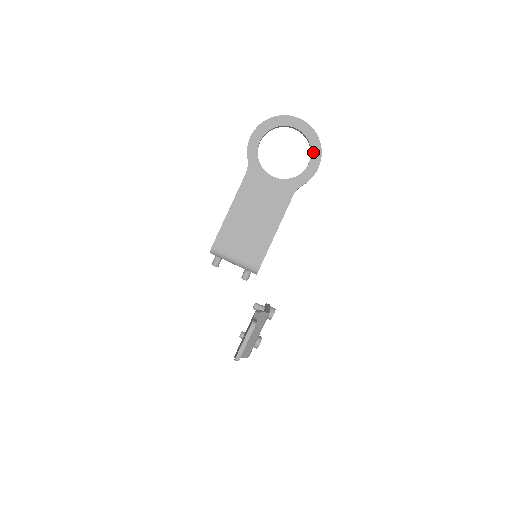
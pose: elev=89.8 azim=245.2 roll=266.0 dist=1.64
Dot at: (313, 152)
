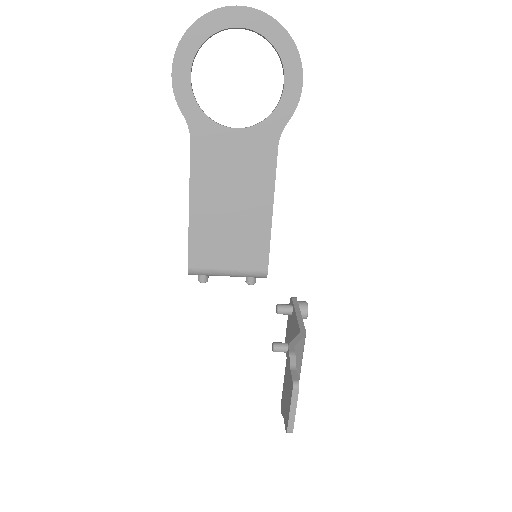
Dot at: (285, 60)
